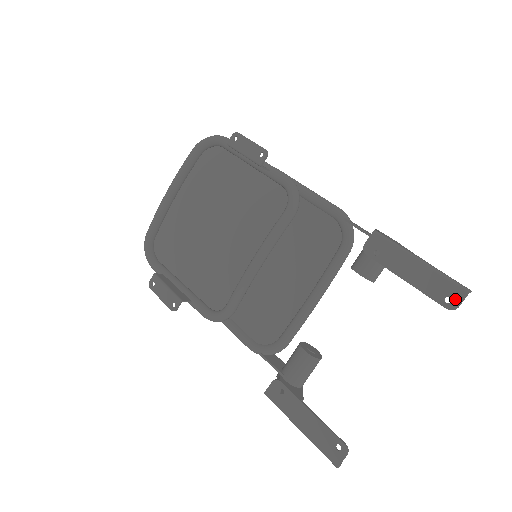
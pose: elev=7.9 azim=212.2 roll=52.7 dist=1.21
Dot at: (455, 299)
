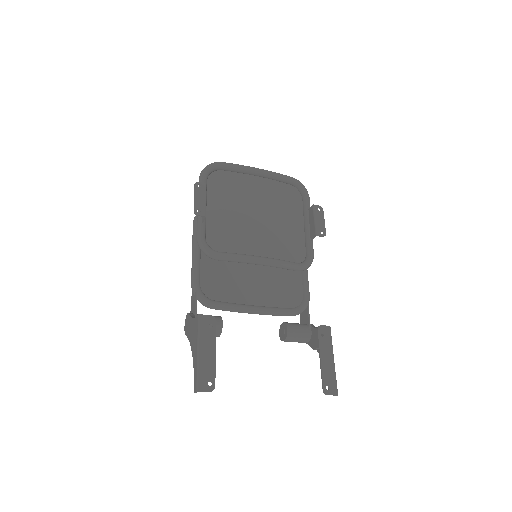
Dot at: (331, 391)
